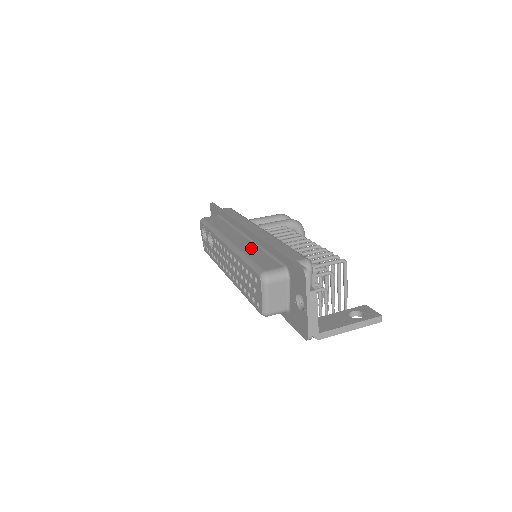
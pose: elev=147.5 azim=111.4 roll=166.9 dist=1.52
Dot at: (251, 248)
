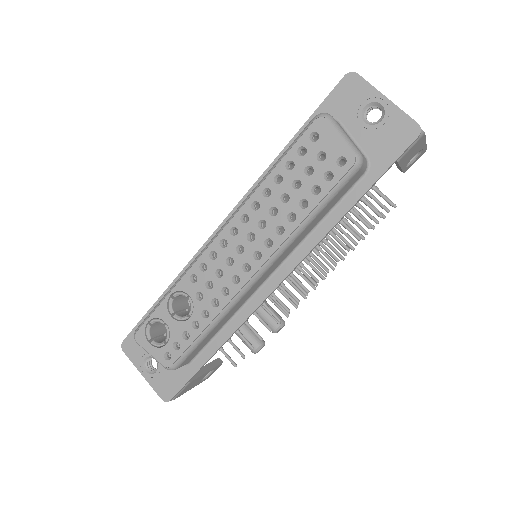
Dot at: occluded
